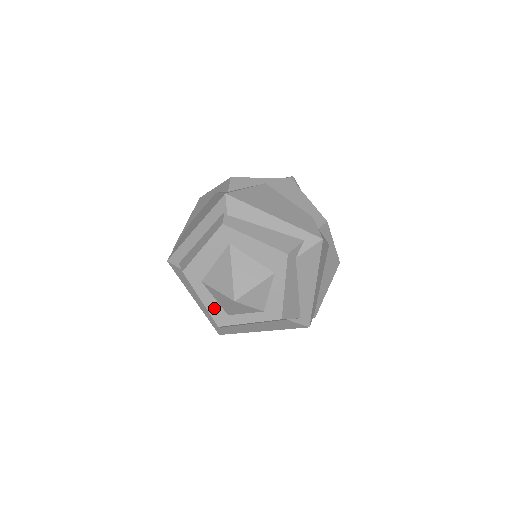
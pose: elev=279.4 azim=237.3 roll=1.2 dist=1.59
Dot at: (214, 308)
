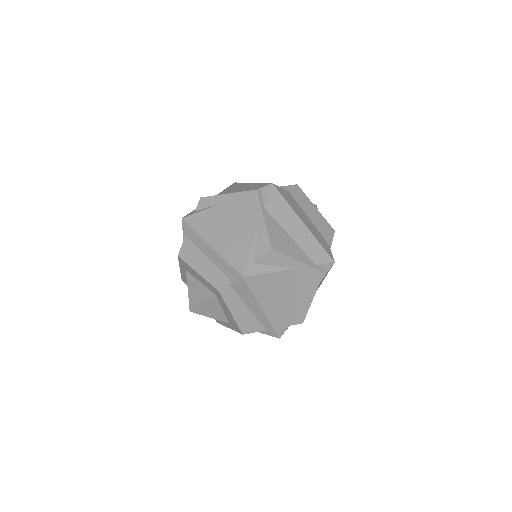
Dot at: (185, 278)
